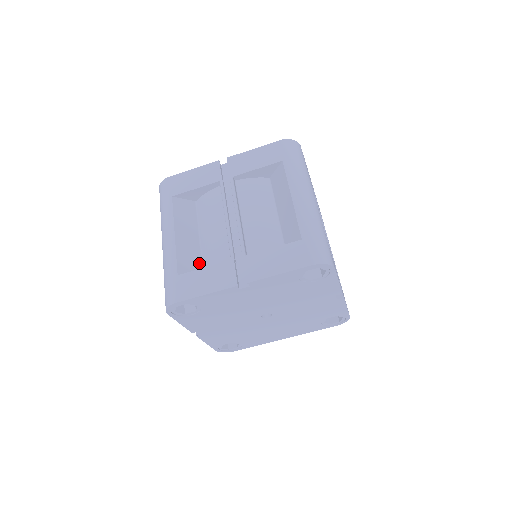
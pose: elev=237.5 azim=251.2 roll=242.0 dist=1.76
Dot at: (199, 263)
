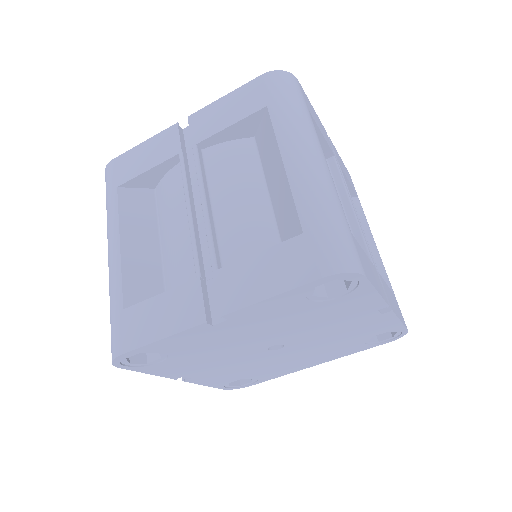
Dot at: (159, 284)
